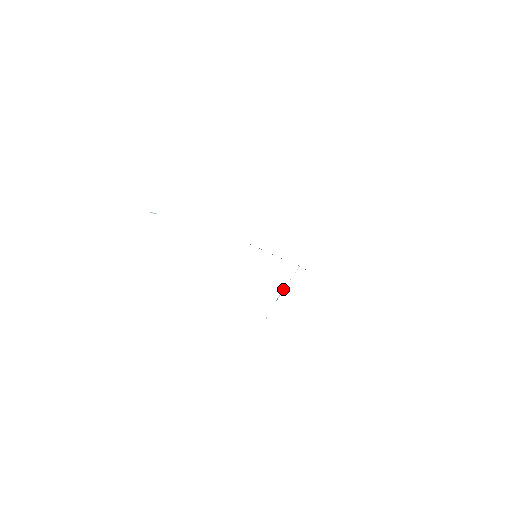
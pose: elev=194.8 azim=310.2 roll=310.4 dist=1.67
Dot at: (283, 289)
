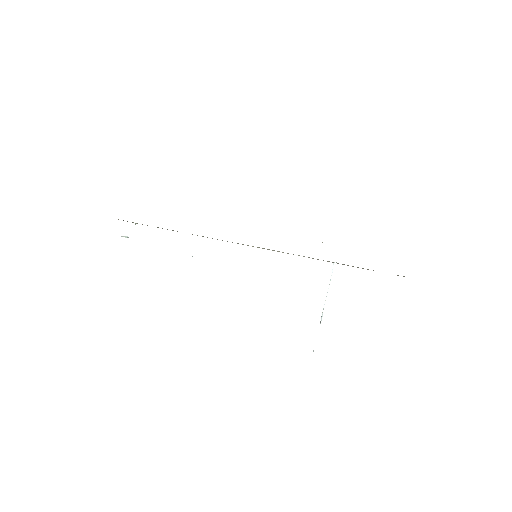
Dot at: occluded
